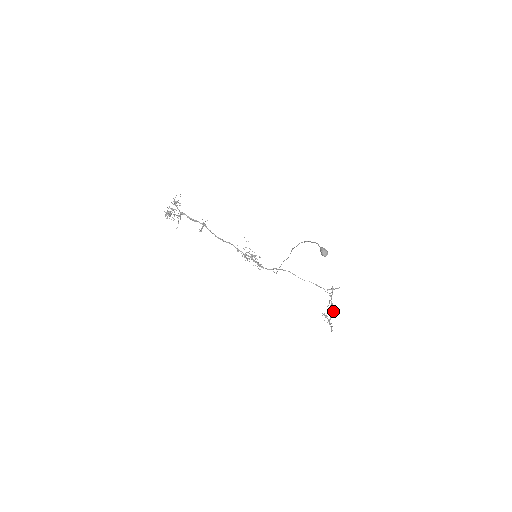
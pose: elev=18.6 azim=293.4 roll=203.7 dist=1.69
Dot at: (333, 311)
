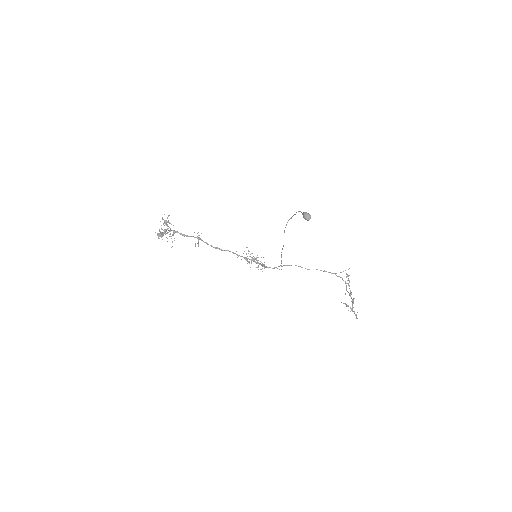
Dot at: (354, 298)
